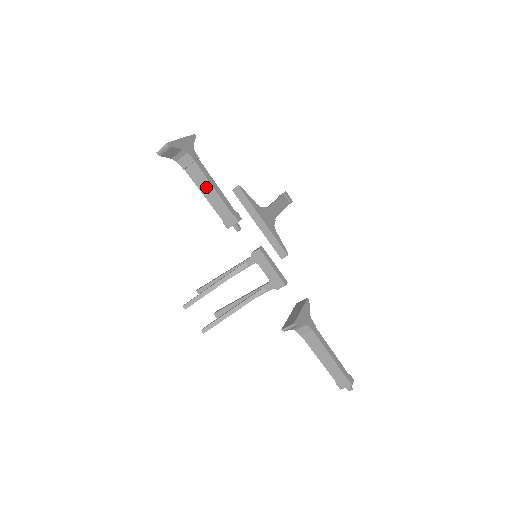
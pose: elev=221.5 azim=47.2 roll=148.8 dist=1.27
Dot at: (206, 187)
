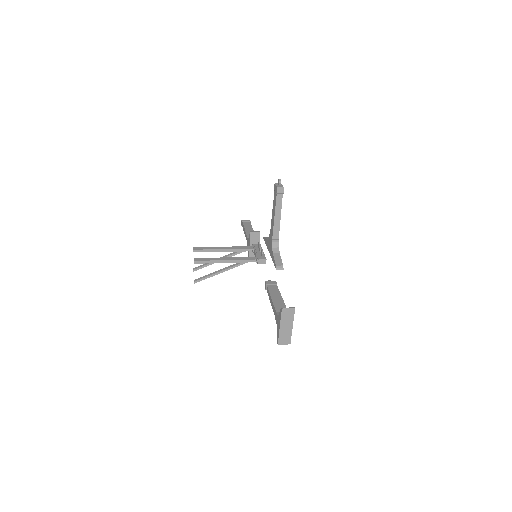
Dot at: occluded
